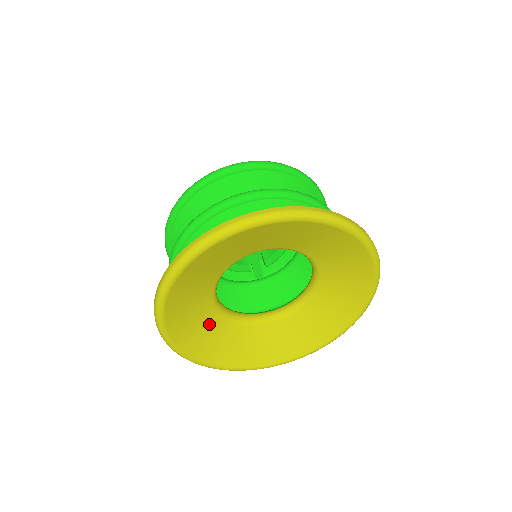
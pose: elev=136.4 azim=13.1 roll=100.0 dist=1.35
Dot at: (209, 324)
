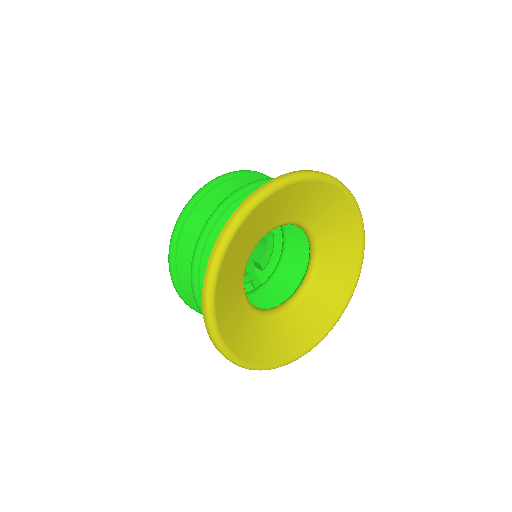
Dot at: (250, 325)
